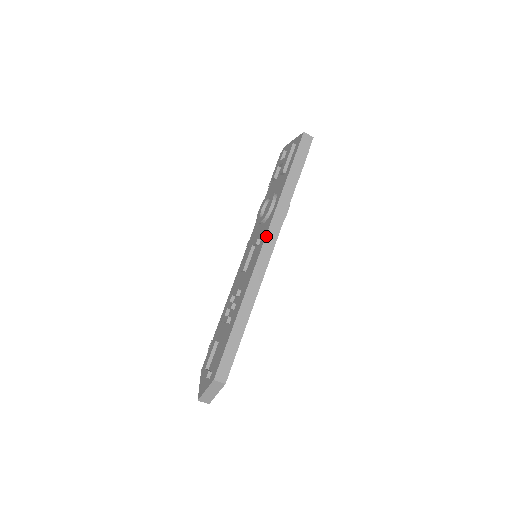
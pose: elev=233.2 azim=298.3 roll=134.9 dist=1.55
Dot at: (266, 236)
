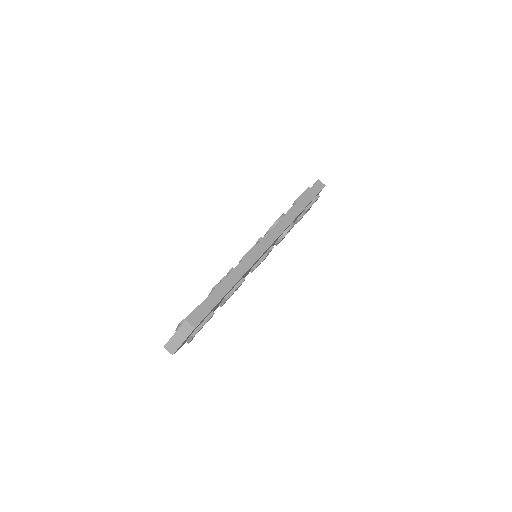
Dot at: (268, 232)
